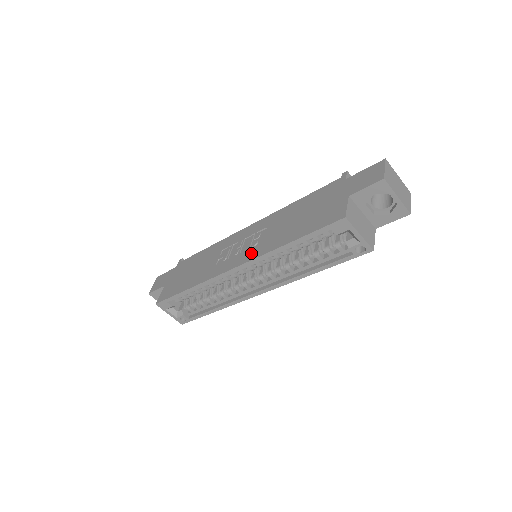
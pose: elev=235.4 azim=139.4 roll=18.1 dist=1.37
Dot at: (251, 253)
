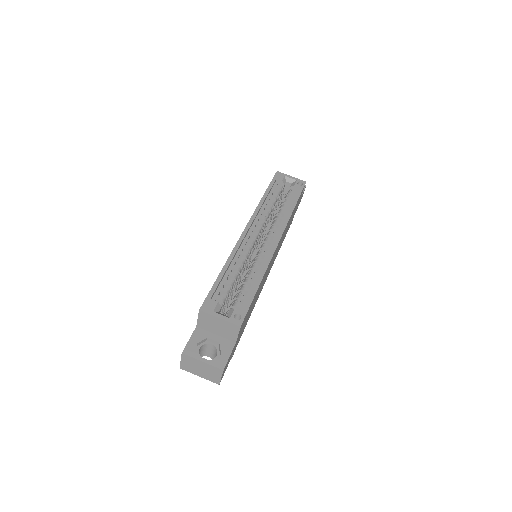
Dot at: occluded
